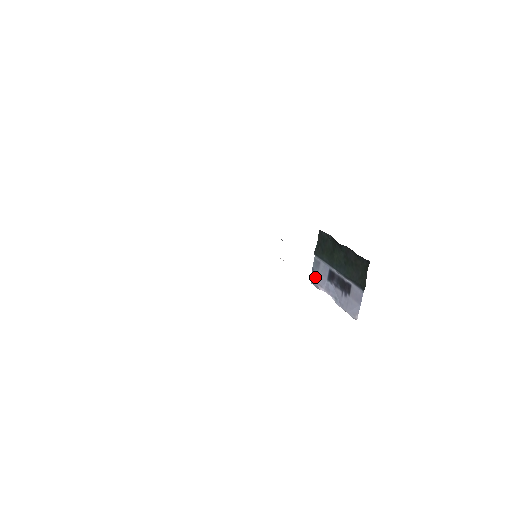
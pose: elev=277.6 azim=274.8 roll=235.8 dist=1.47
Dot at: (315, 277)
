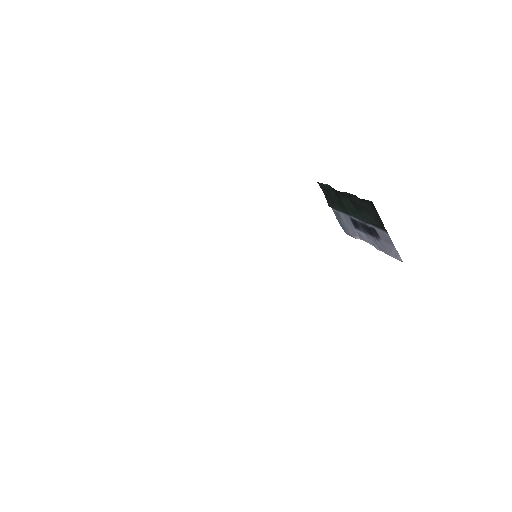
Dot at: (345, 228)
